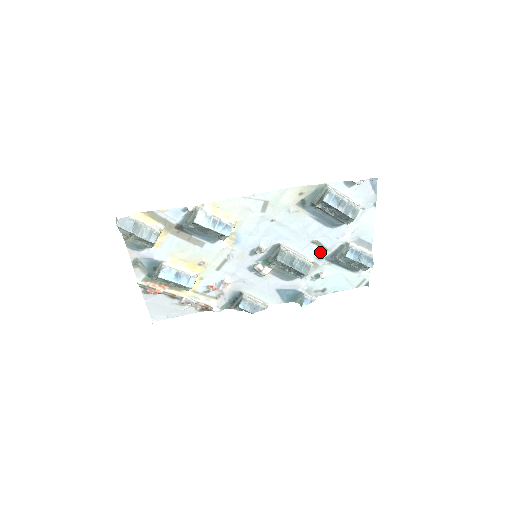
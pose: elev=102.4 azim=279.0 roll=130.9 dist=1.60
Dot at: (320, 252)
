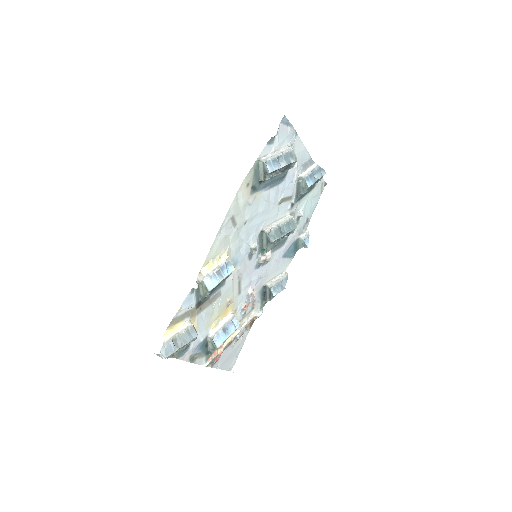
Dot at: (289, 203)
